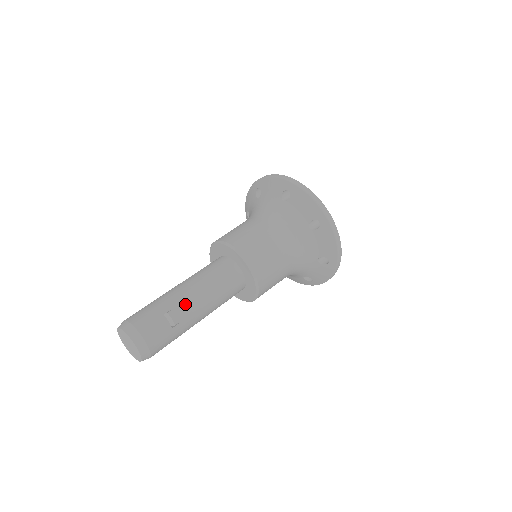
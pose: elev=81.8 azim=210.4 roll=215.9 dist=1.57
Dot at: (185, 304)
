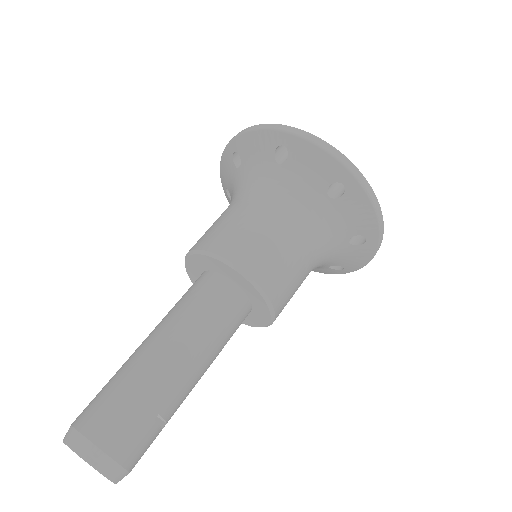
Dot at: (183, 389)
